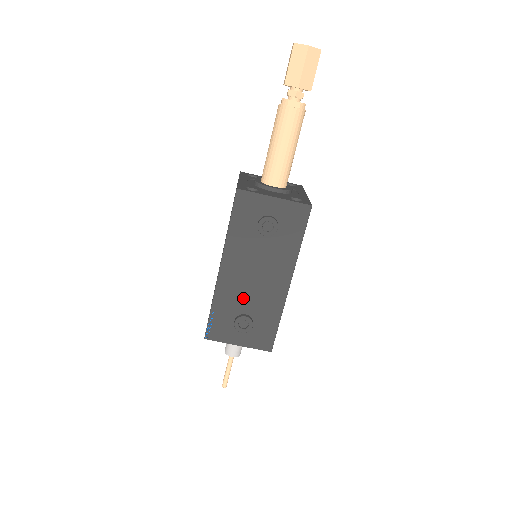
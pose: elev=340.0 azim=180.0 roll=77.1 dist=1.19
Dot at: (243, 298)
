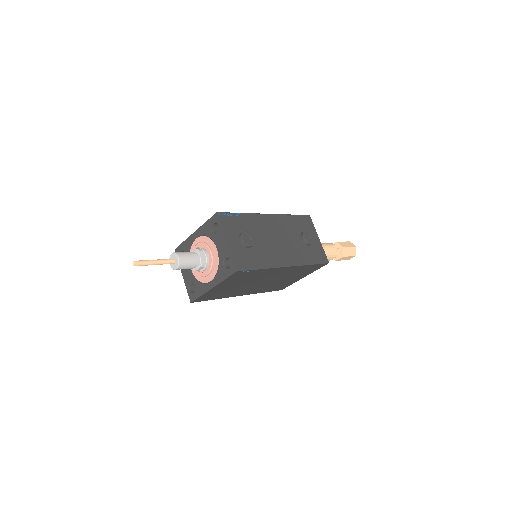
Dot at: (261, 235)
